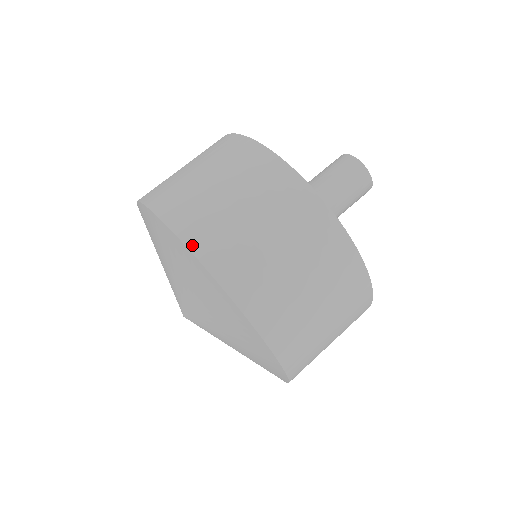
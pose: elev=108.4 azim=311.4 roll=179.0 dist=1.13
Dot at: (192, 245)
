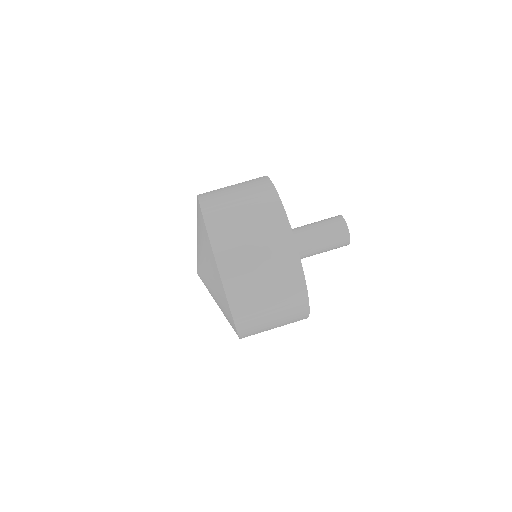
Dot at: (210, 231)
